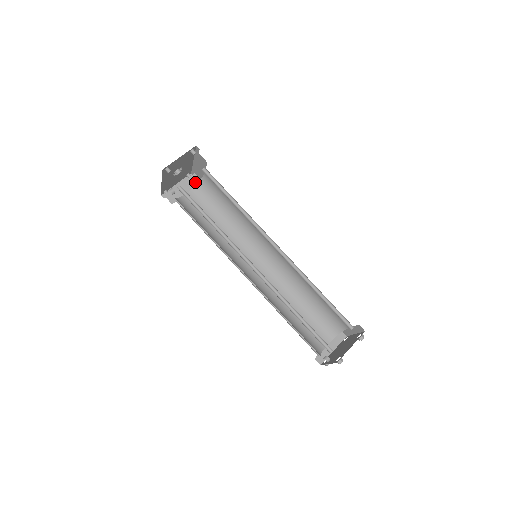
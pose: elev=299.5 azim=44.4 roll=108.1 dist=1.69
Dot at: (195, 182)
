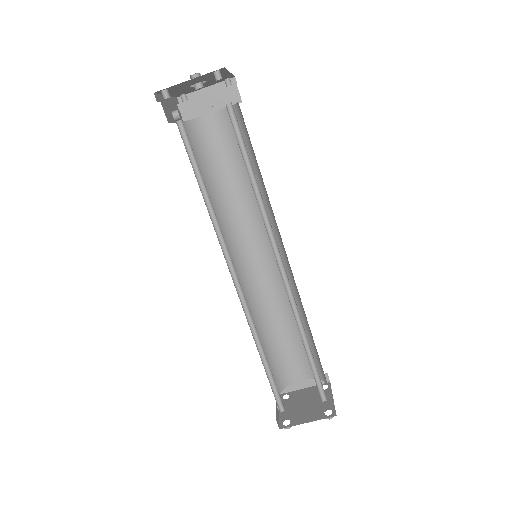
Dot at: (230, 99)
